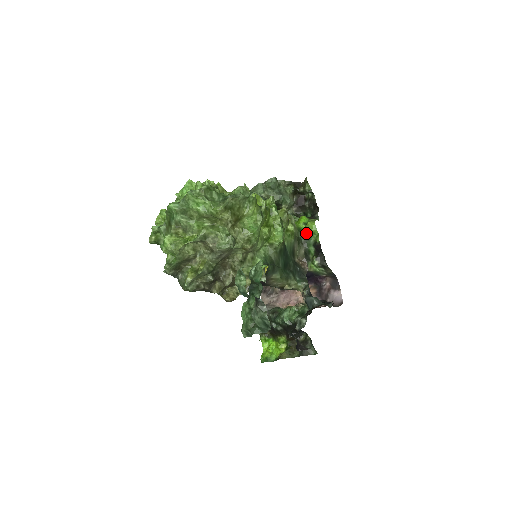
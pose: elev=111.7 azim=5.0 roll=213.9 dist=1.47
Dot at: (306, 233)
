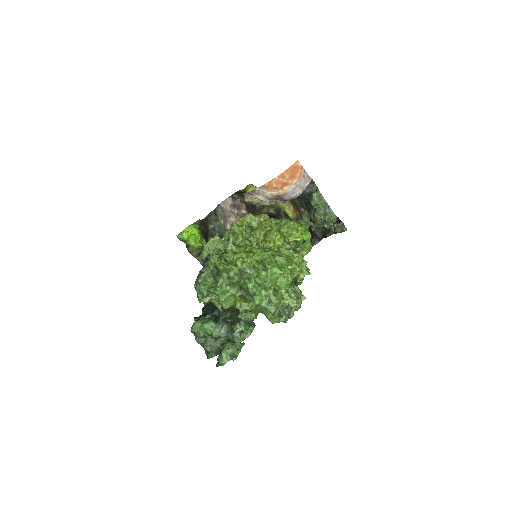
Dot at: occluded
